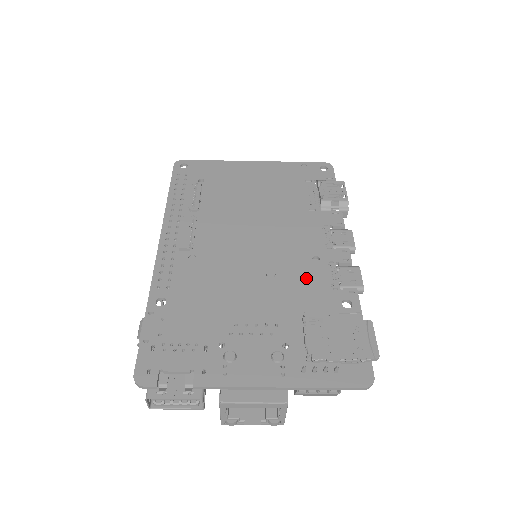
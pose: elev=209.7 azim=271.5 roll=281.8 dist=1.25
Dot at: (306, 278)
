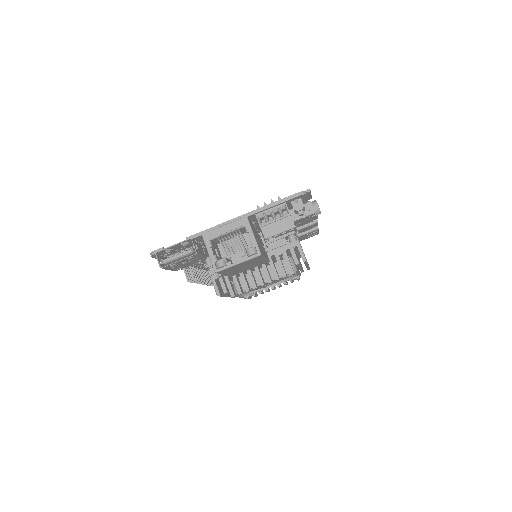
Dot at: occluded
